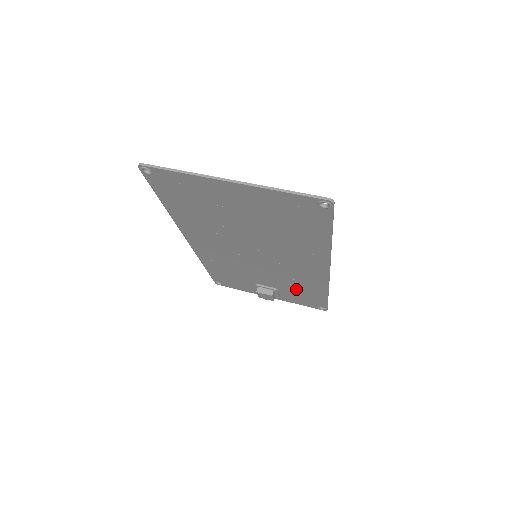
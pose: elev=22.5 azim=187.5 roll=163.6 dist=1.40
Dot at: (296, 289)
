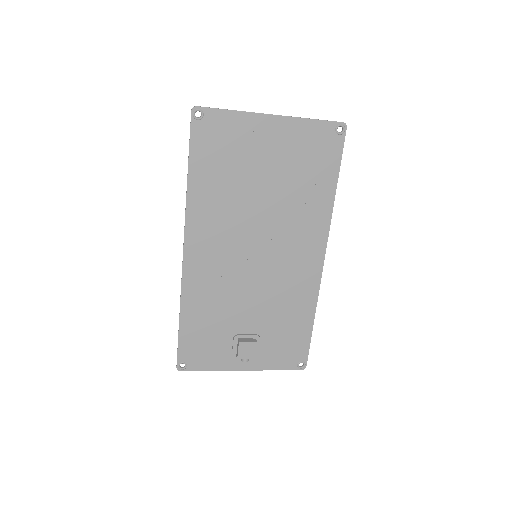
Dot at: (282, 323)
